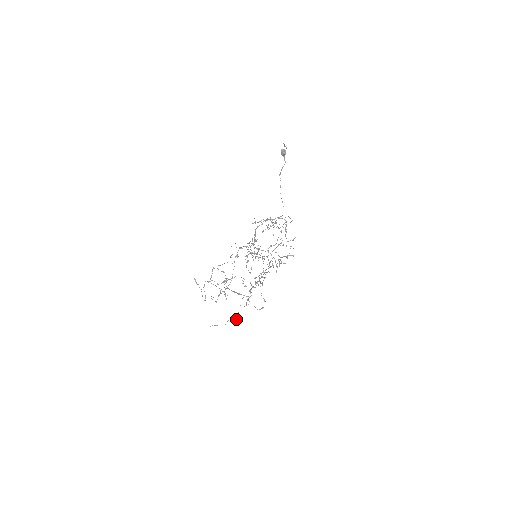
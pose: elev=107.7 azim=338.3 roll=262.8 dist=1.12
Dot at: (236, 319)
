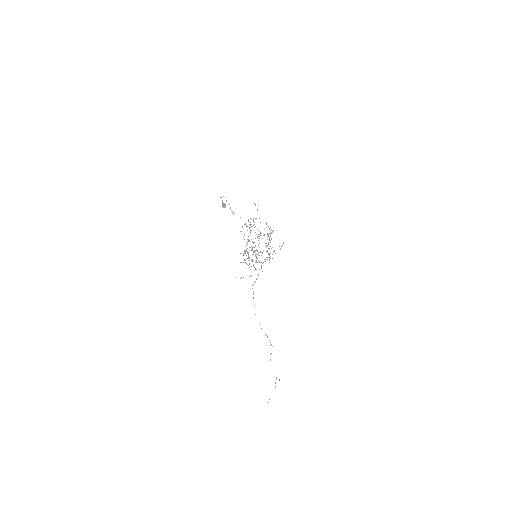
Dot at: (279, 380)
